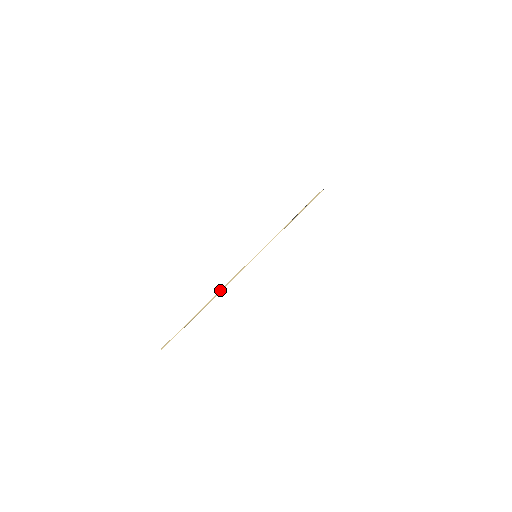
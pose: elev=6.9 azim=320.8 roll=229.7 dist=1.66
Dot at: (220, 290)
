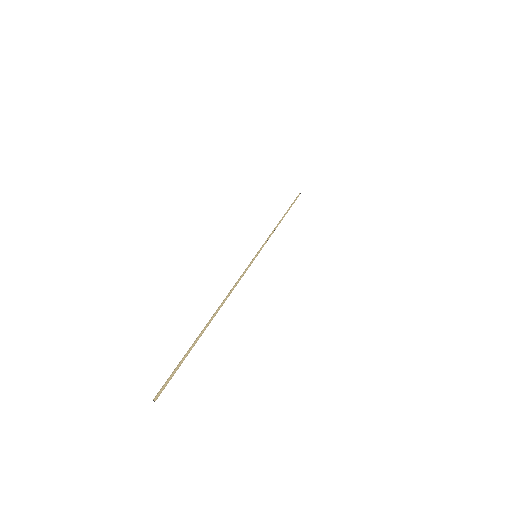
Dot at: occluded
